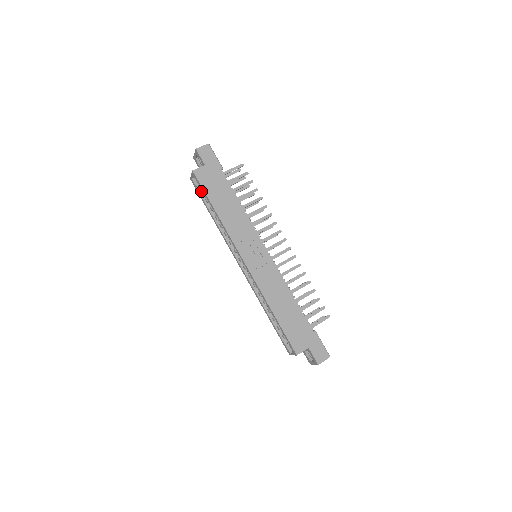
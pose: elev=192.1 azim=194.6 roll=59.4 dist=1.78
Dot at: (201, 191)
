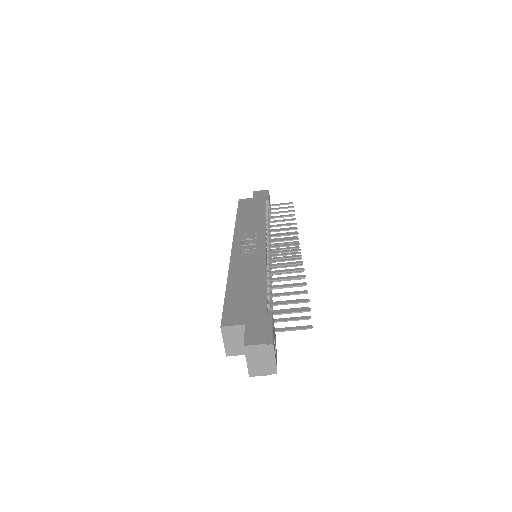
Dot at: occluded
